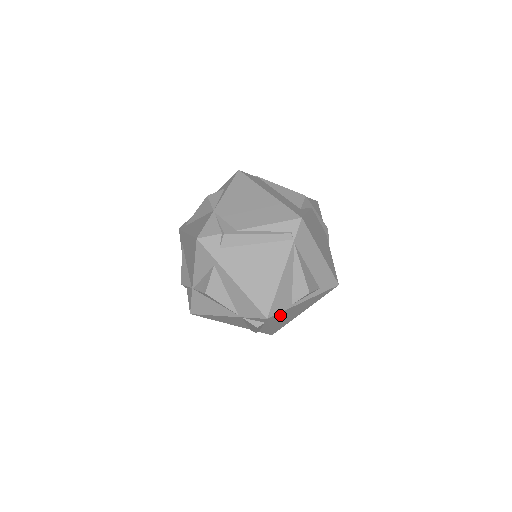
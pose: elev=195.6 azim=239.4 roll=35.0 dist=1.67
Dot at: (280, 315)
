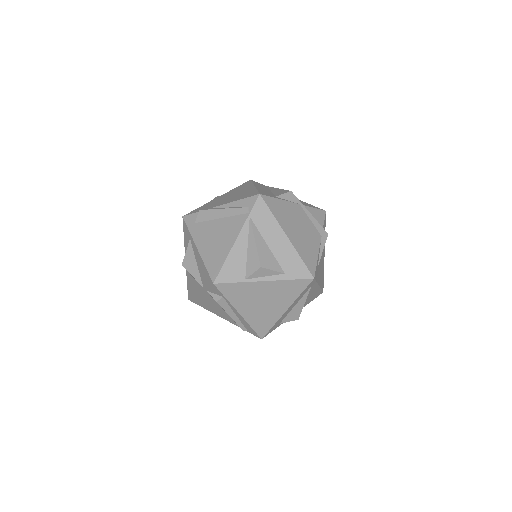
Dot at: (236, 291)
